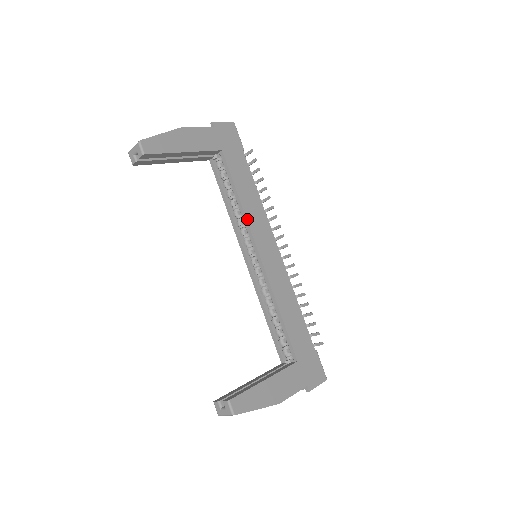
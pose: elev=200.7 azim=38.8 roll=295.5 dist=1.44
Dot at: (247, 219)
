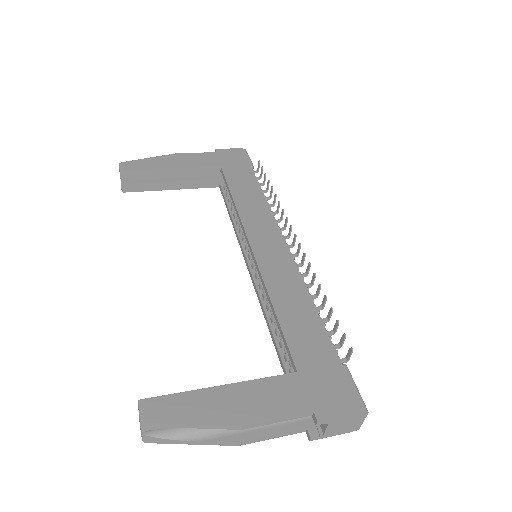
Dot at: (240, 216)
